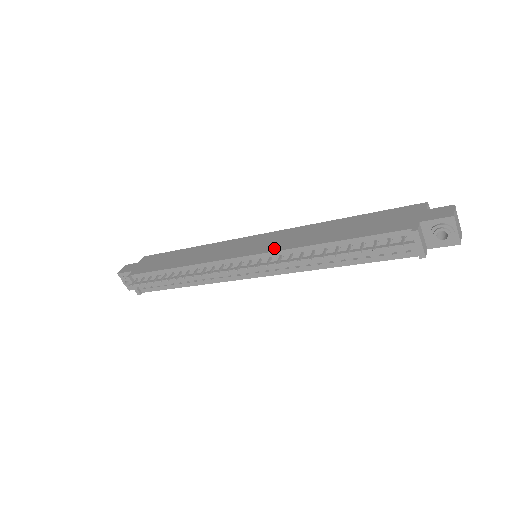
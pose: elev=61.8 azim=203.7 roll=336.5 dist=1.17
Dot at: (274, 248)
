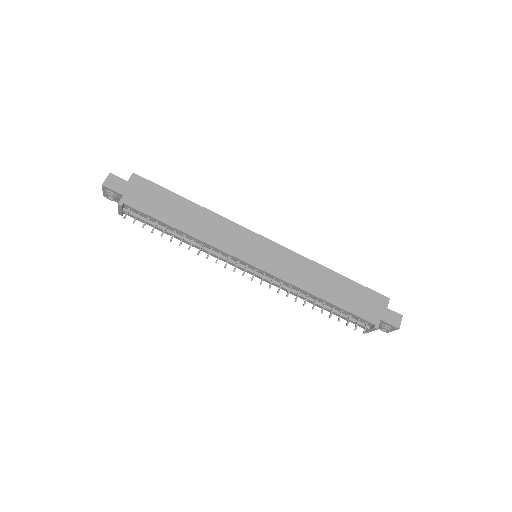
Dot at: (280, 274)
